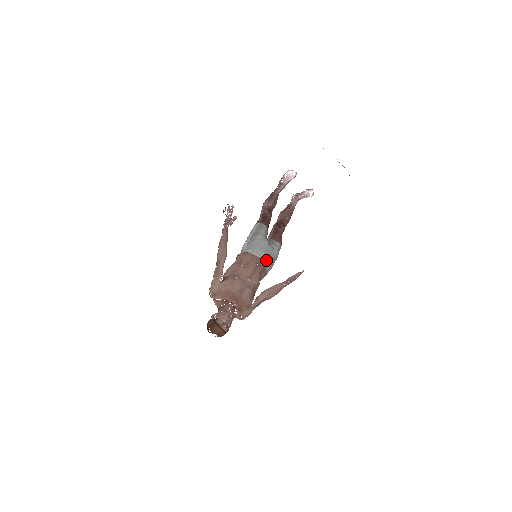
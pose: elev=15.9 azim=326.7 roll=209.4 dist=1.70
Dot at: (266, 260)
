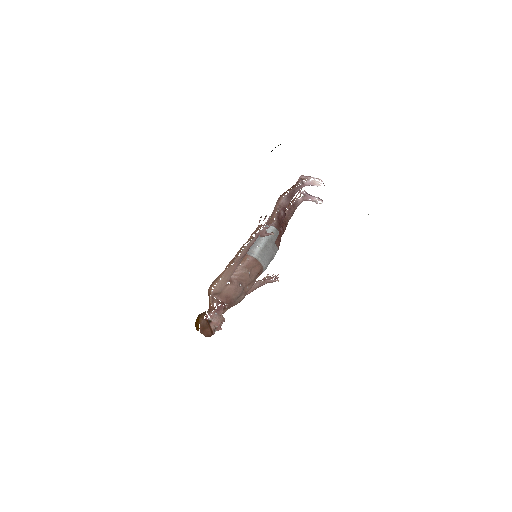
Dot at: (265, 268)
